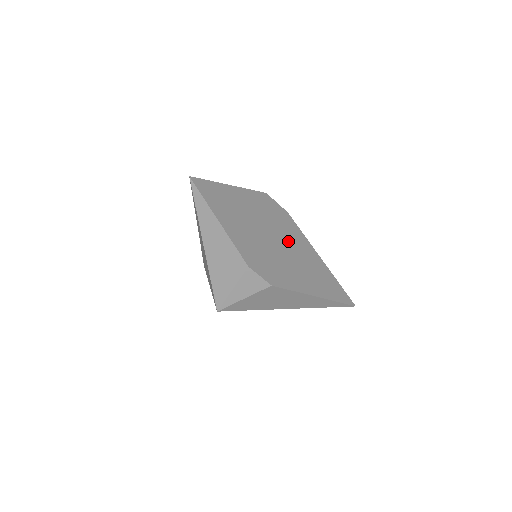
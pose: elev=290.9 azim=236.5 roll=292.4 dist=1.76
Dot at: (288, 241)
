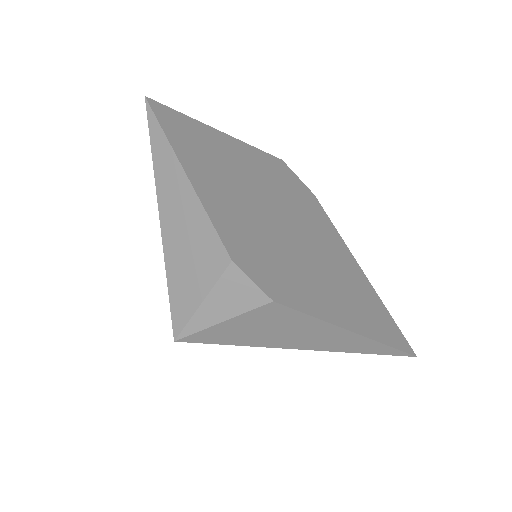
Dot at: (311, 235)
